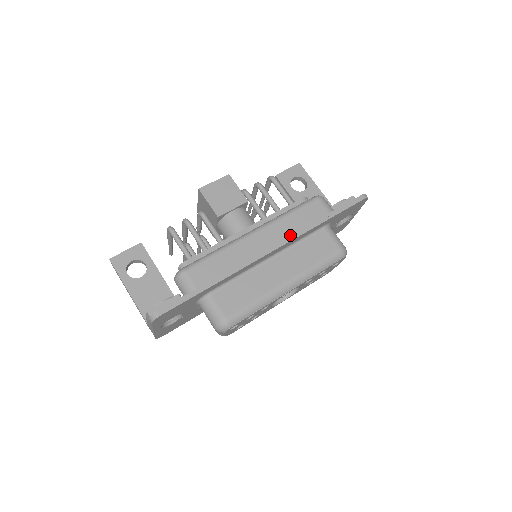
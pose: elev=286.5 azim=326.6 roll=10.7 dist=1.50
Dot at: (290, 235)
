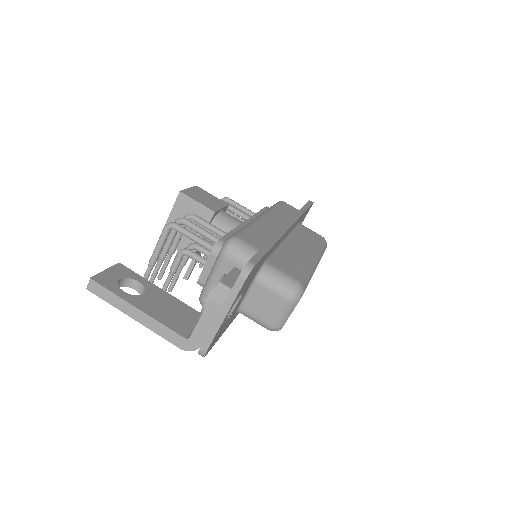
Dot at: (293, 216)
